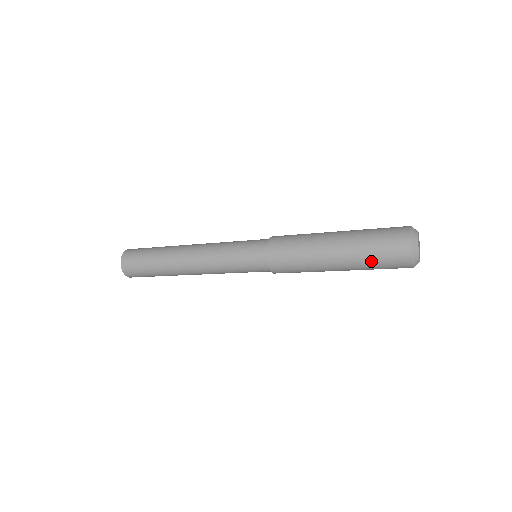
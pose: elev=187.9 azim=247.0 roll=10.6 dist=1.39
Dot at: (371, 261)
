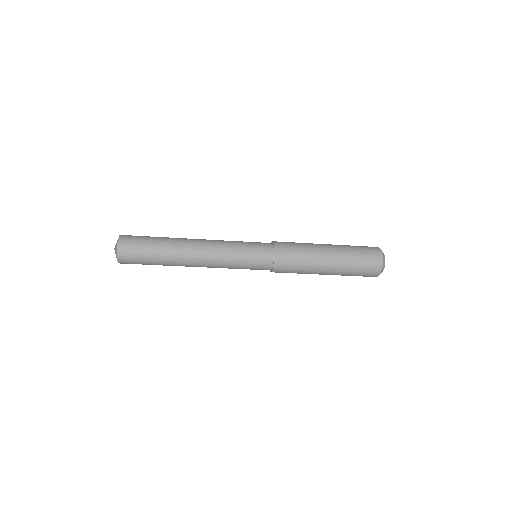
Dot at: (352, 273)
